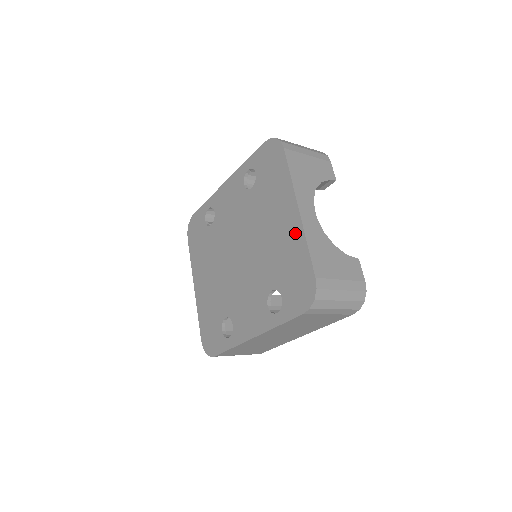
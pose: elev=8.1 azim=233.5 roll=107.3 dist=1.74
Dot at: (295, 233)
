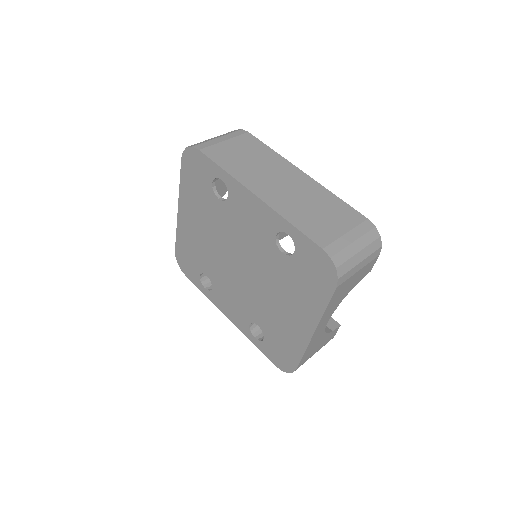
Dot at: (300, 337)
